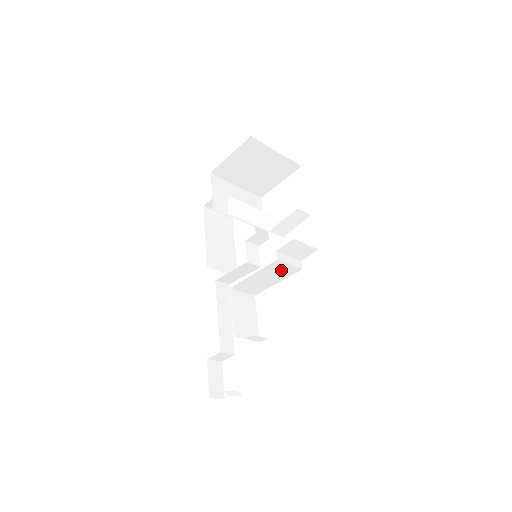
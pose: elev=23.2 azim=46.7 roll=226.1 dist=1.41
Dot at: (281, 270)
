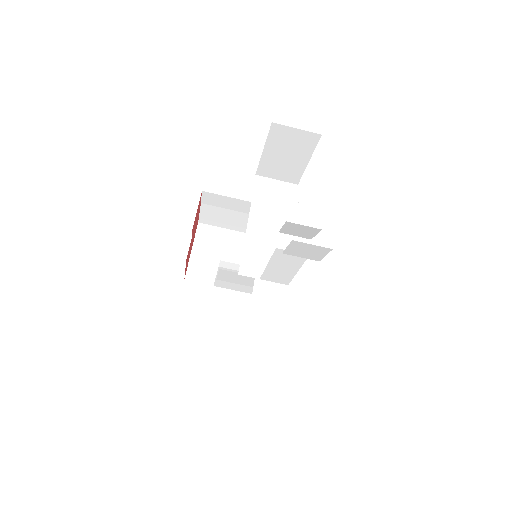
Dot at: (274, 212)
